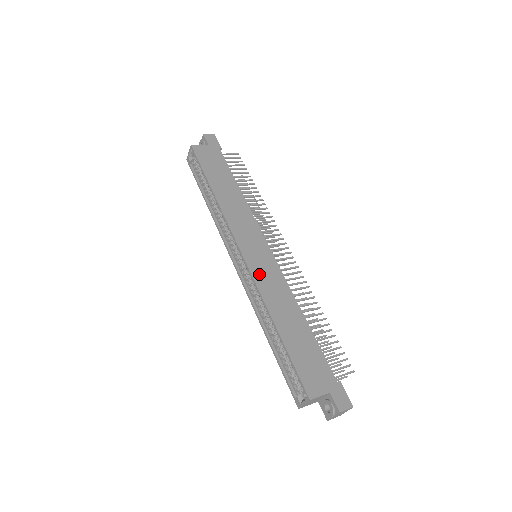
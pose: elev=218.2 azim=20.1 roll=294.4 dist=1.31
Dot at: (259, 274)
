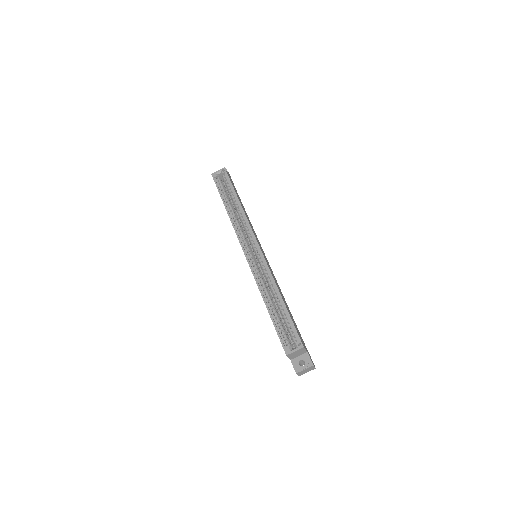
Dot at: occluded
